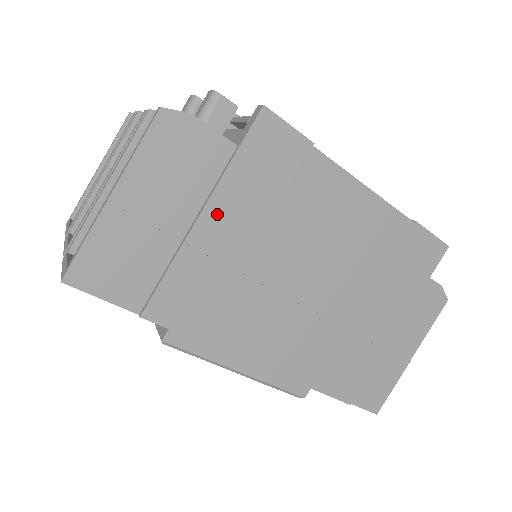
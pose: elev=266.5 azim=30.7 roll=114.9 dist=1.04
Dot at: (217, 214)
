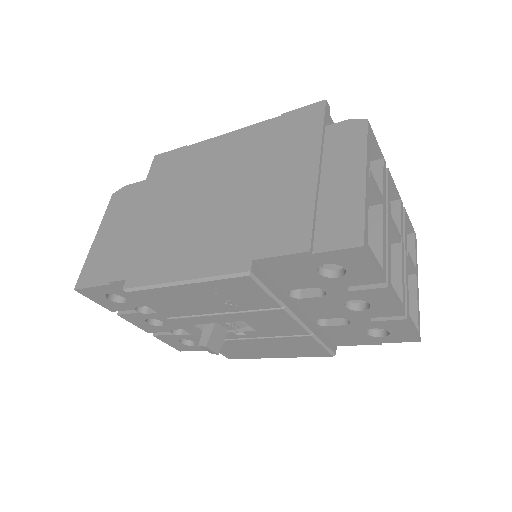
Dot at: (142, 208)
